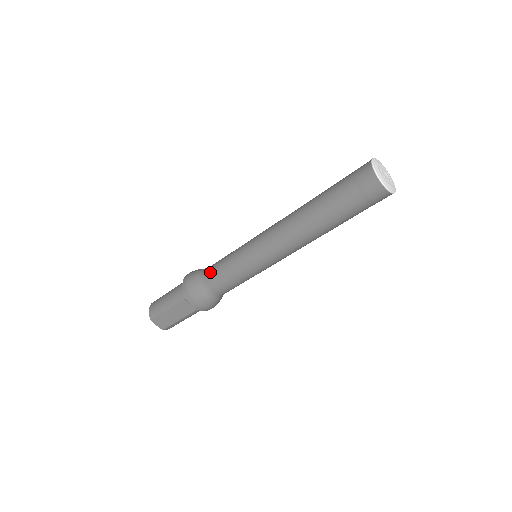
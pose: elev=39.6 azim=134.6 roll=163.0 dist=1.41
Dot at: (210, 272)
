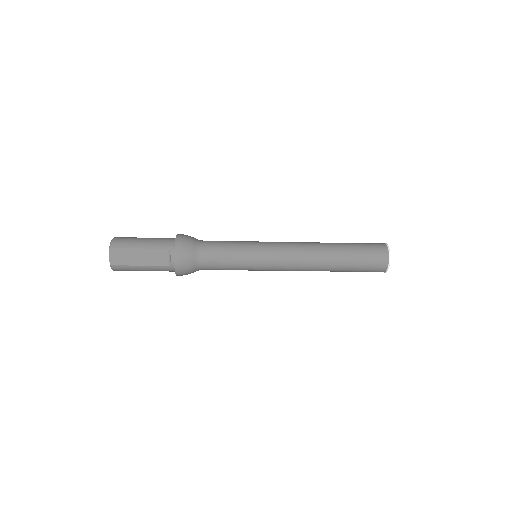
Dot at: (211, 243)
